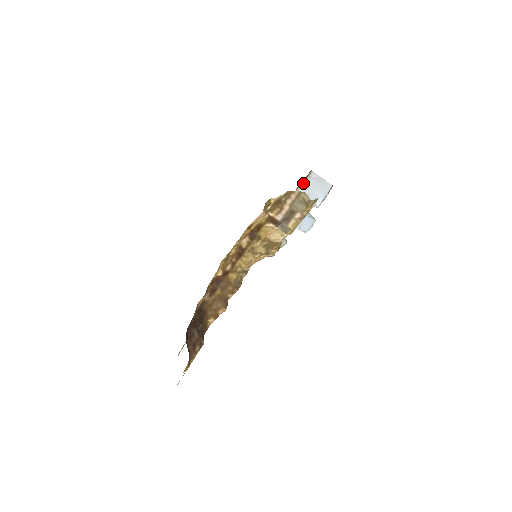
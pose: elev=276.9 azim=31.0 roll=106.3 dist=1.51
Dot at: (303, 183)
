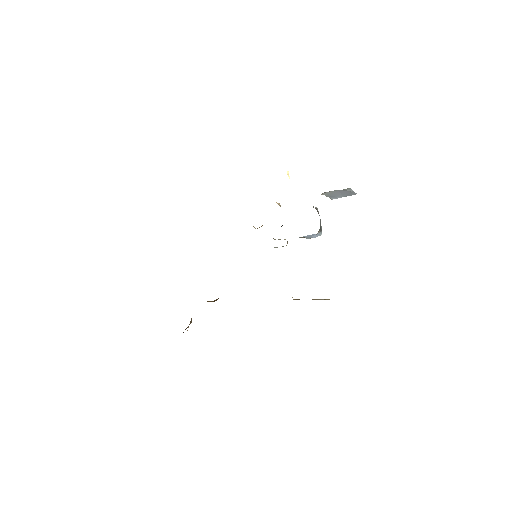
Dot at: (334, 190)
